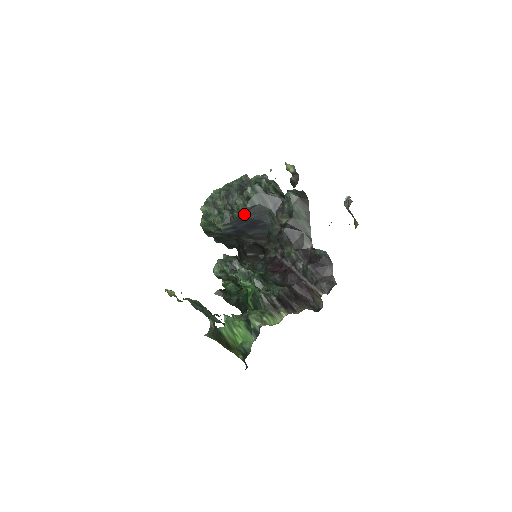
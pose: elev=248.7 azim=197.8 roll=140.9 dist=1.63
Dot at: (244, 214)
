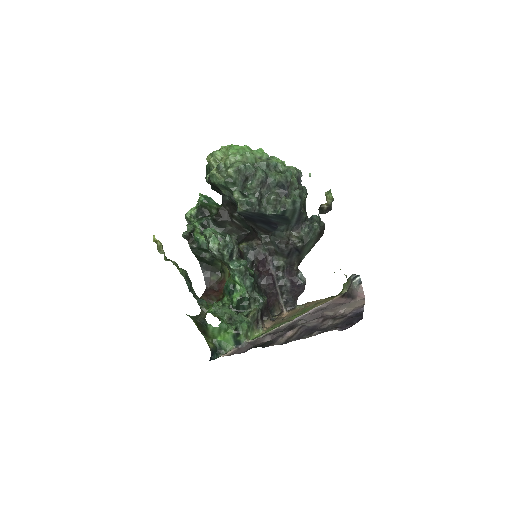
Dot at: (270, 215)
